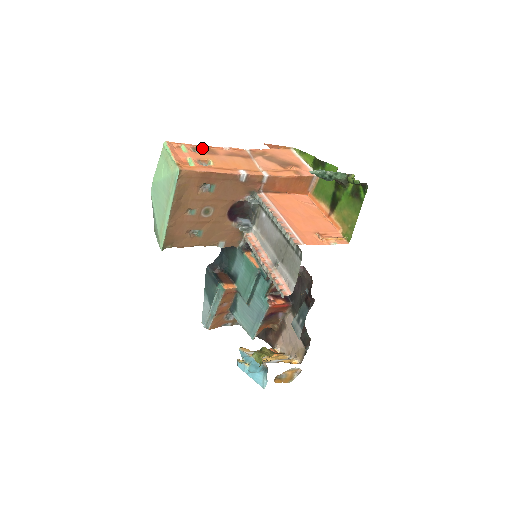
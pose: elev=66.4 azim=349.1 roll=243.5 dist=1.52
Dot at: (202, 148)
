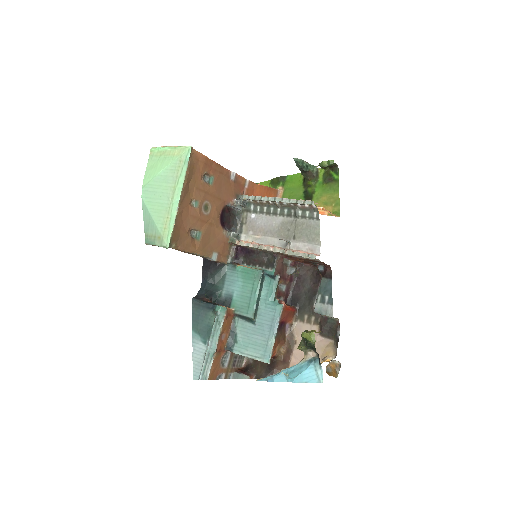
Dot at: occluded
